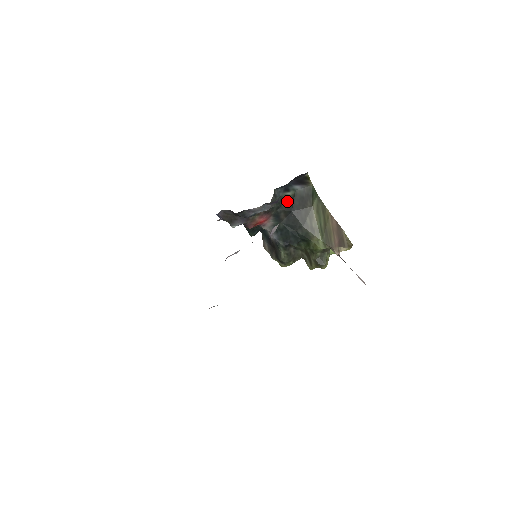
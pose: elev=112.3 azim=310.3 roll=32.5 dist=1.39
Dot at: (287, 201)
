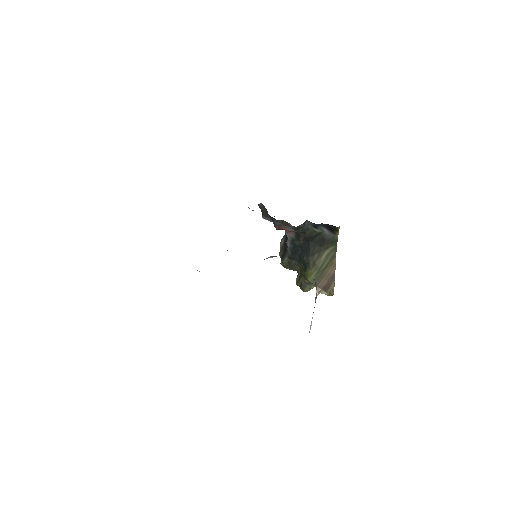
Dot at: (311, 233)
